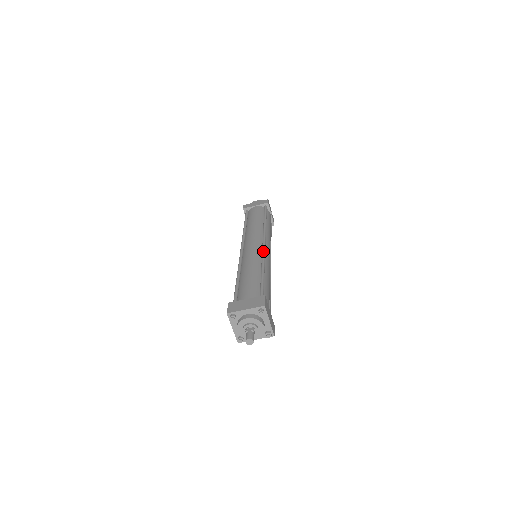
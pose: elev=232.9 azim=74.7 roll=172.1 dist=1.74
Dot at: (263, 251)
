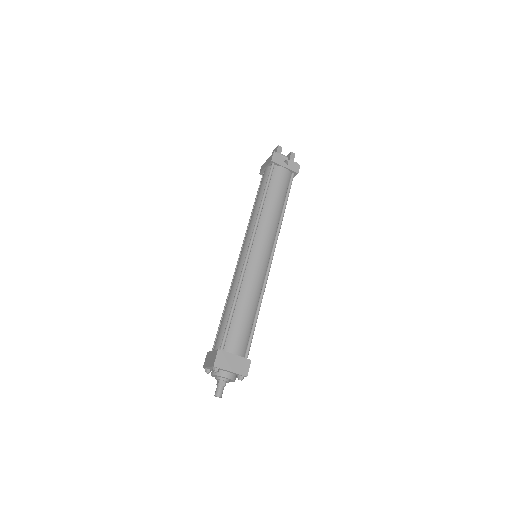
Dot at: (243, 265)
